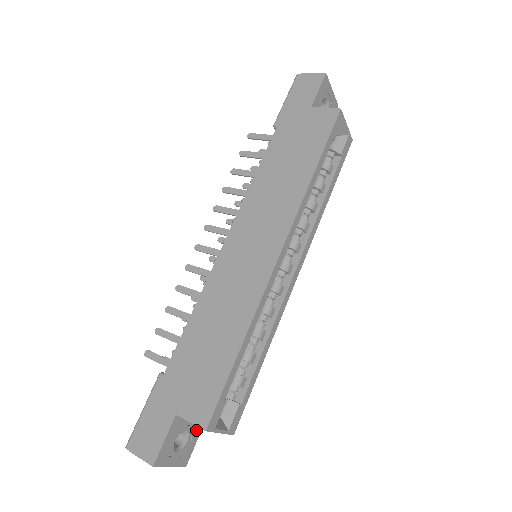
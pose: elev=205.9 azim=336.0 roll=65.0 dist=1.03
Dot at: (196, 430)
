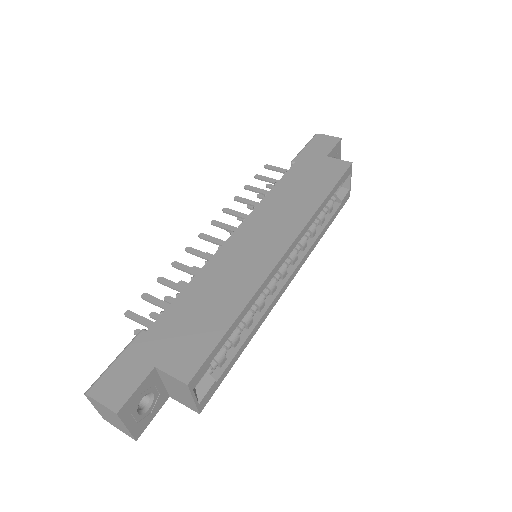
Dot at: (159, 401)
